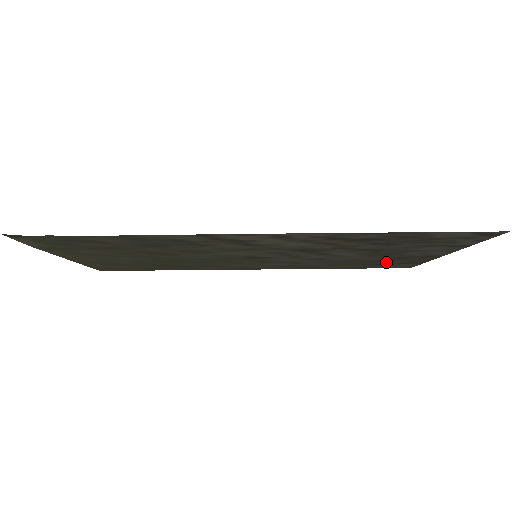
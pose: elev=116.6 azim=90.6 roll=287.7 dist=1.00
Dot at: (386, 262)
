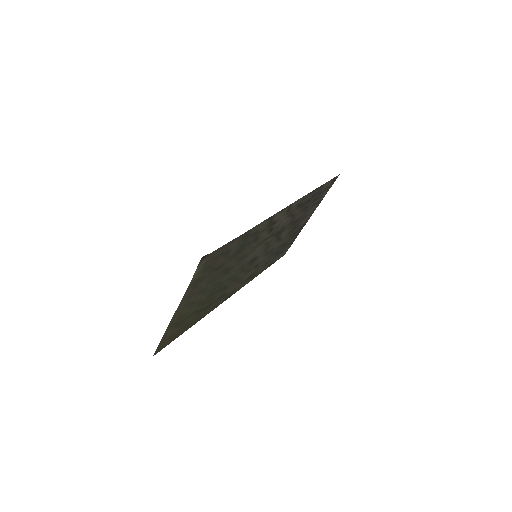
Dot at: (285, 246)
